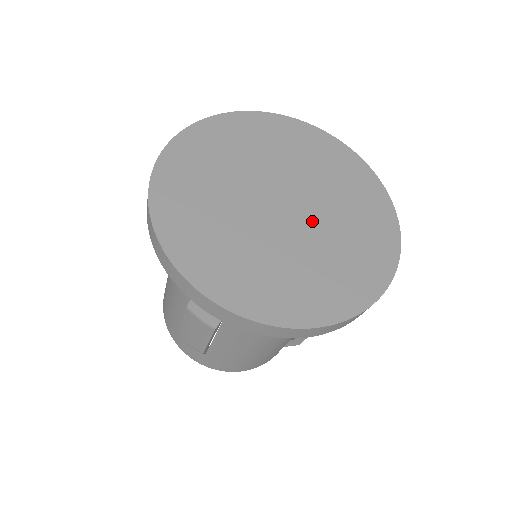
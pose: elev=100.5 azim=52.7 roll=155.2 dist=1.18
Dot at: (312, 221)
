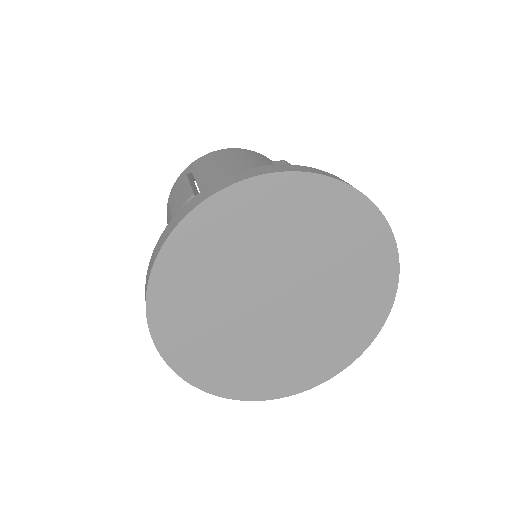
Dot at: (307, 311)
